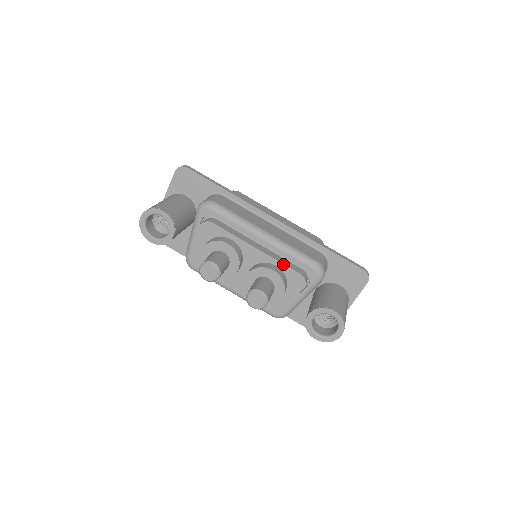
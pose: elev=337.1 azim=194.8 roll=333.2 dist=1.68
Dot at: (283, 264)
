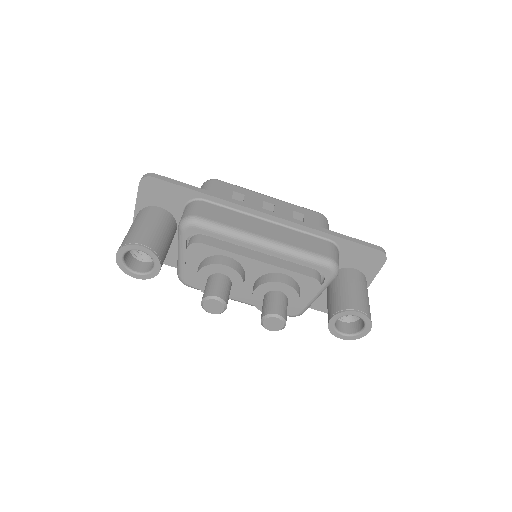
Dot at: (292, 271)
